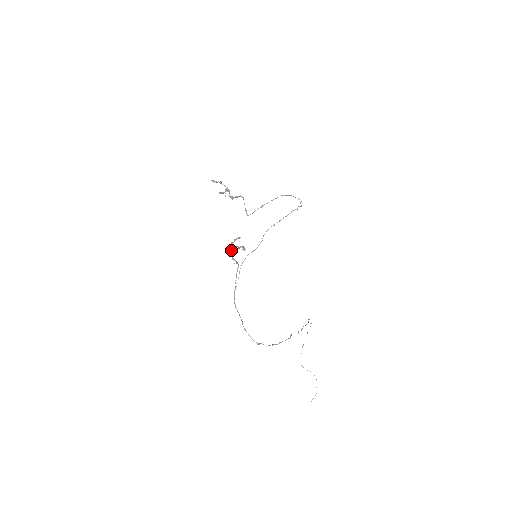
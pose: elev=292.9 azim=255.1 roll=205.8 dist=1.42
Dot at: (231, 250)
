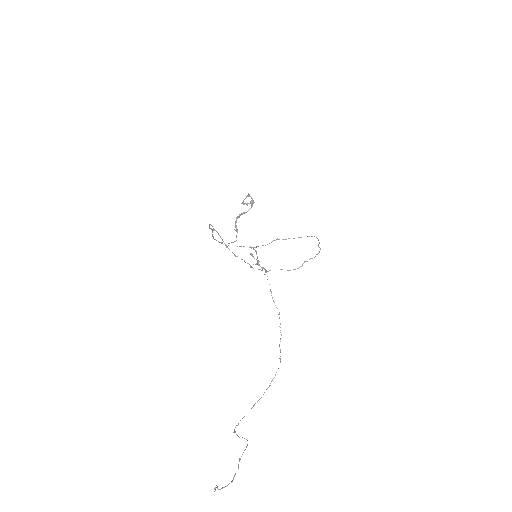
Dot at: (239, 216)
